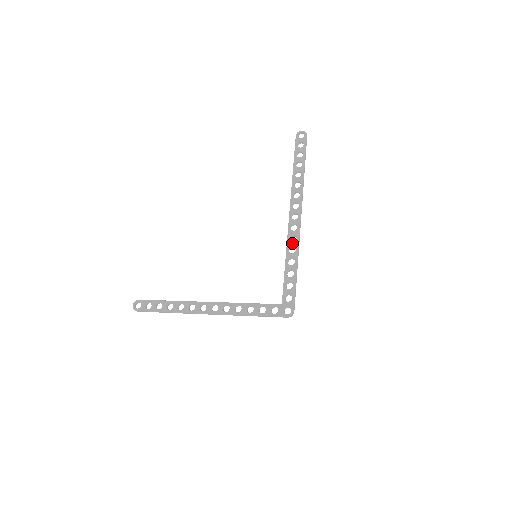
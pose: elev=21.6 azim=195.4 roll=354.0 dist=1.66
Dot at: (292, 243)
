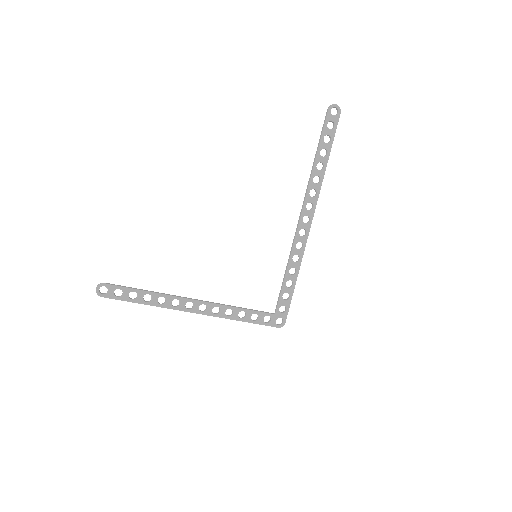
Dot at: (298, 251)
